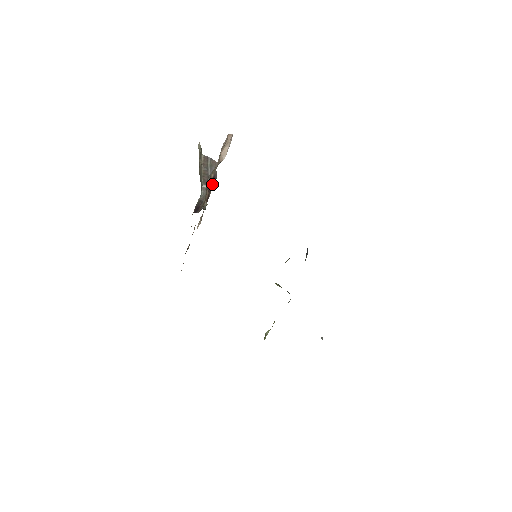
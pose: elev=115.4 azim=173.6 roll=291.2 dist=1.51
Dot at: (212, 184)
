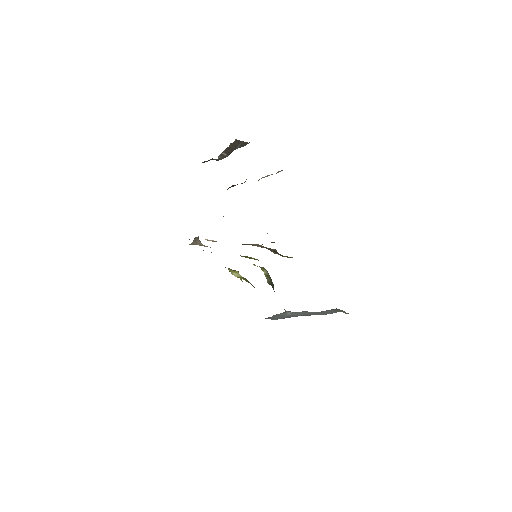
Dot at: occluded
